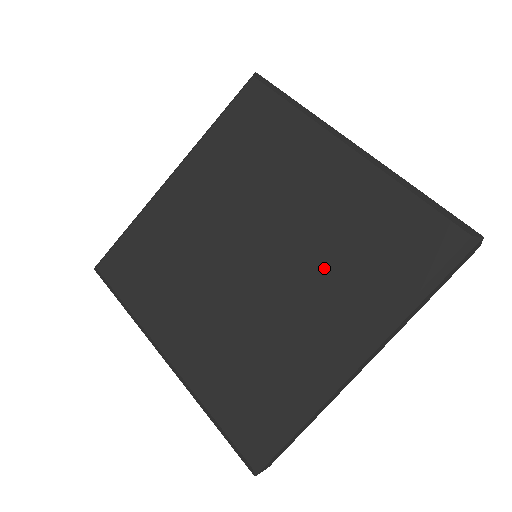
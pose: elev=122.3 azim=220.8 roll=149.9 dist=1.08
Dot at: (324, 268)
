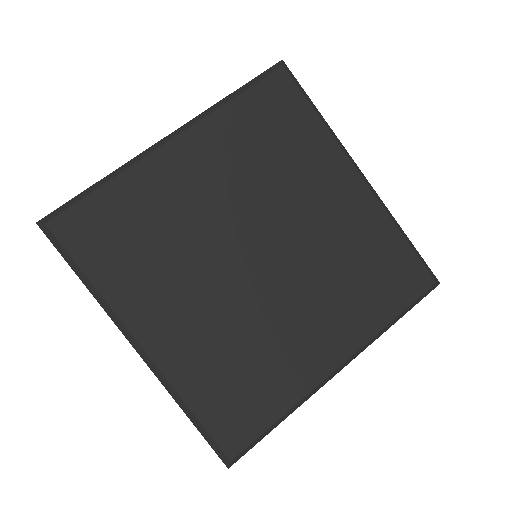
Dot at: (324, 284)
